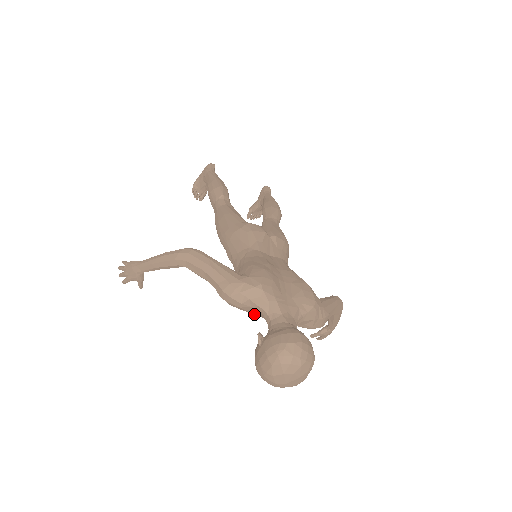
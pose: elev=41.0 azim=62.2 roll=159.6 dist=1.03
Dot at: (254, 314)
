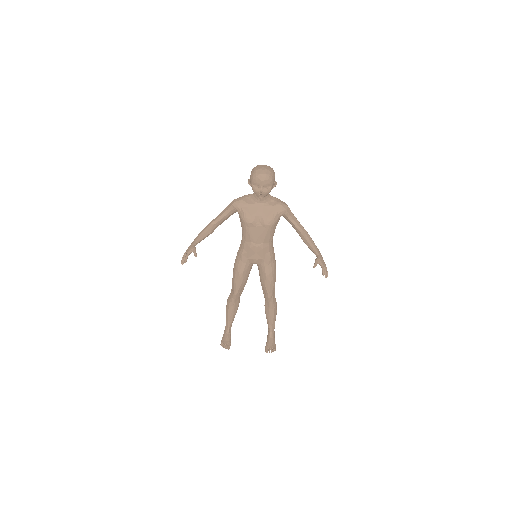
Dot at: (250, 204)
